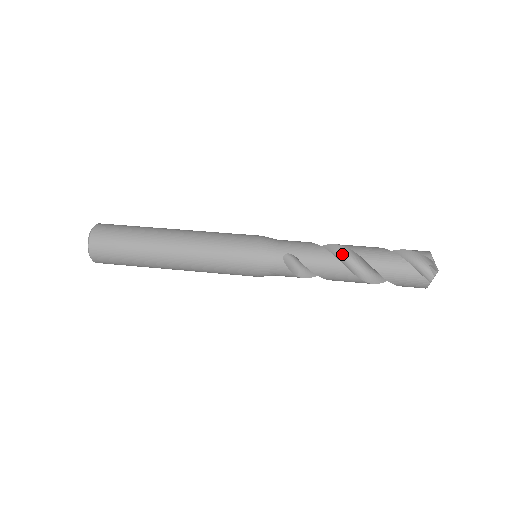
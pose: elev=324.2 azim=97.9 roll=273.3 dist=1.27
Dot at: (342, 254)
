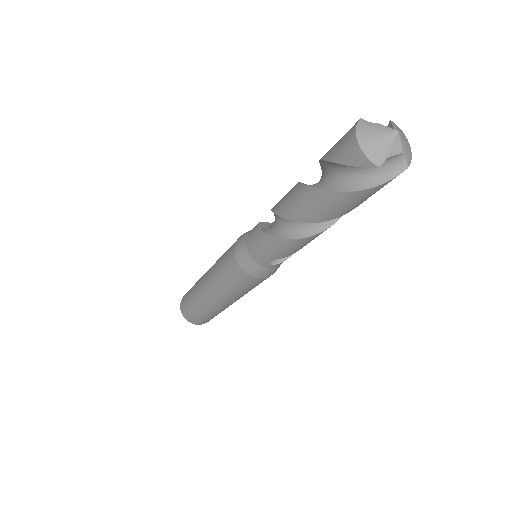
Dot at: occluded
